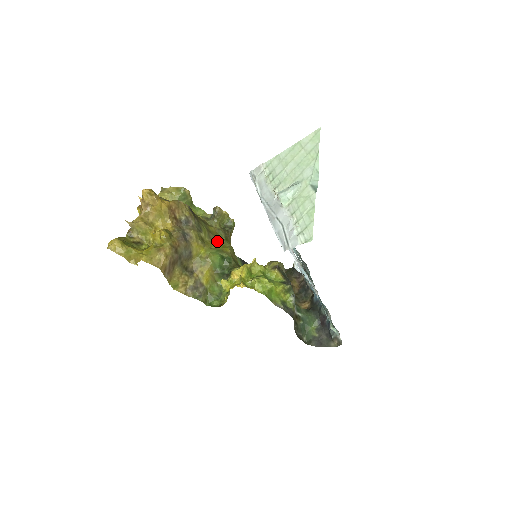
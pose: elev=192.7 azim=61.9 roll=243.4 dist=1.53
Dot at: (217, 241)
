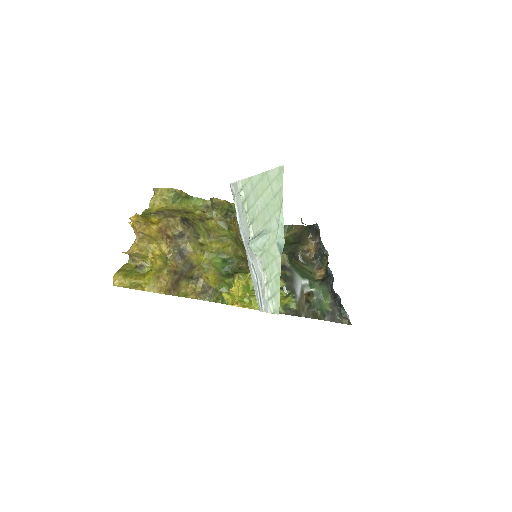
Dot at: (218, 239)
